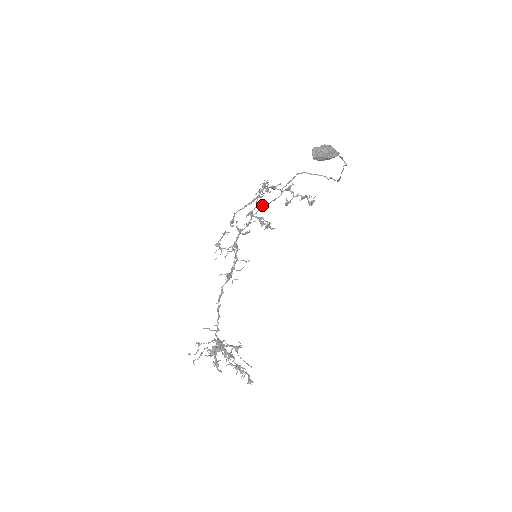
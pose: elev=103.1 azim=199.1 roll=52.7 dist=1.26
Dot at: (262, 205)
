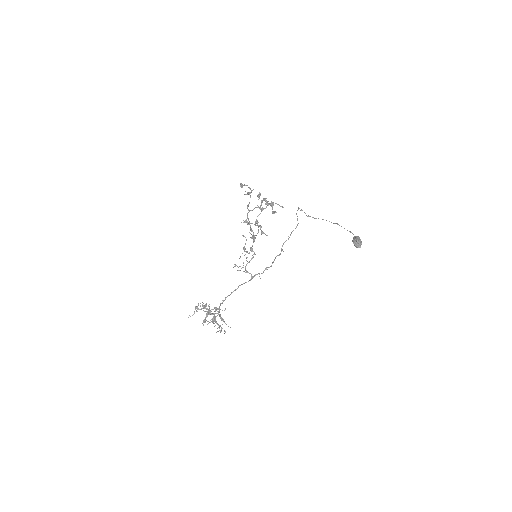
Dot at: (288, 236)
